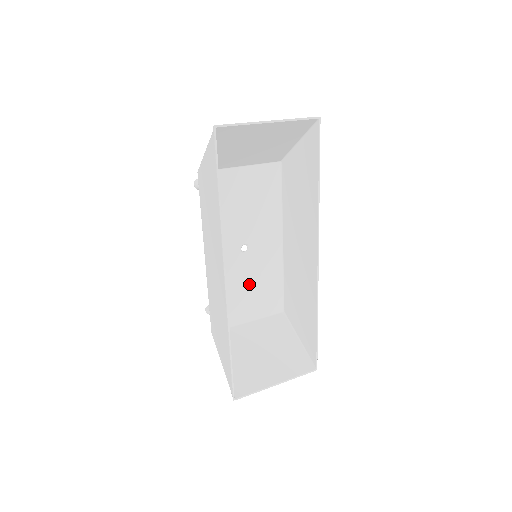
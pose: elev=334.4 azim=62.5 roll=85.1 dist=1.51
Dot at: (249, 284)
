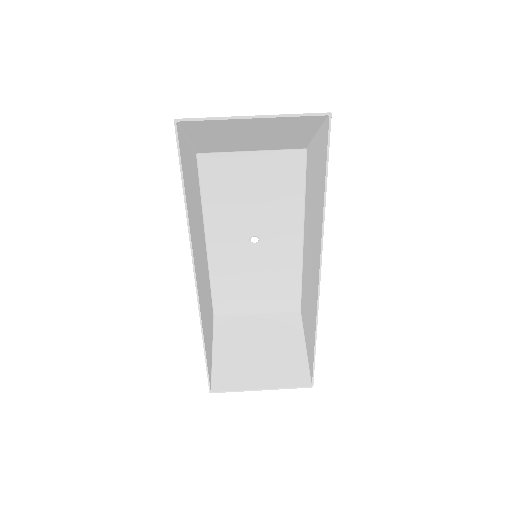
Dot at: (258, 277)
